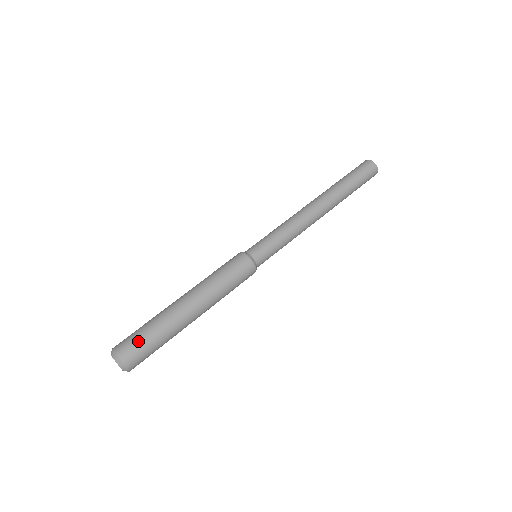
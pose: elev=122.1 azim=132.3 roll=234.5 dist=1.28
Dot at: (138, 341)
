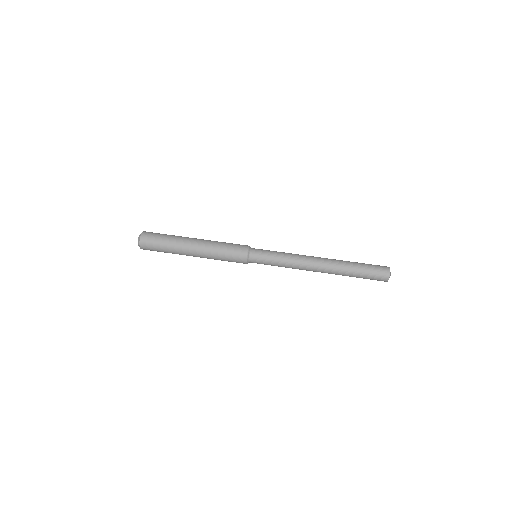
Dot at: (154, 246)
